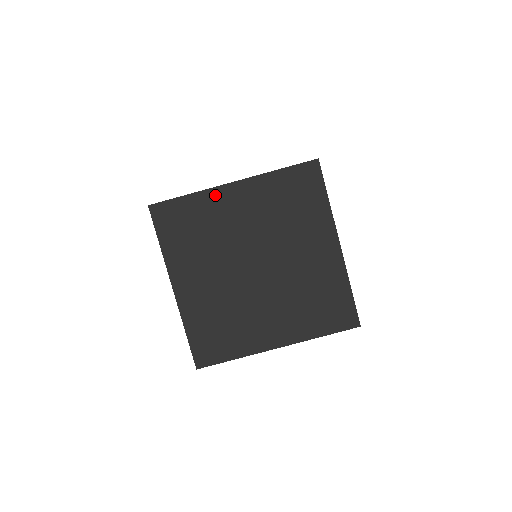
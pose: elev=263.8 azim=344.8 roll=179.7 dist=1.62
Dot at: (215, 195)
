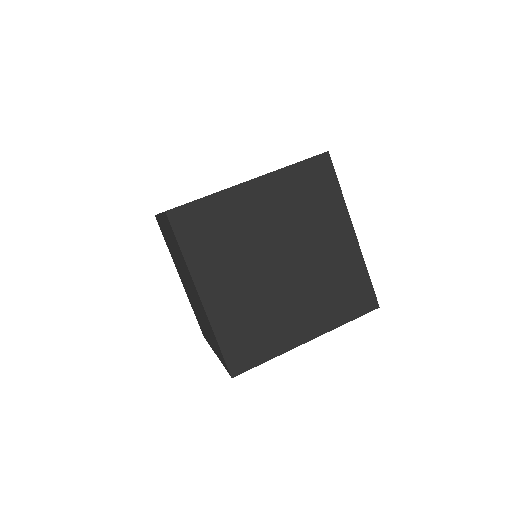
Dot at: (234, 194)
